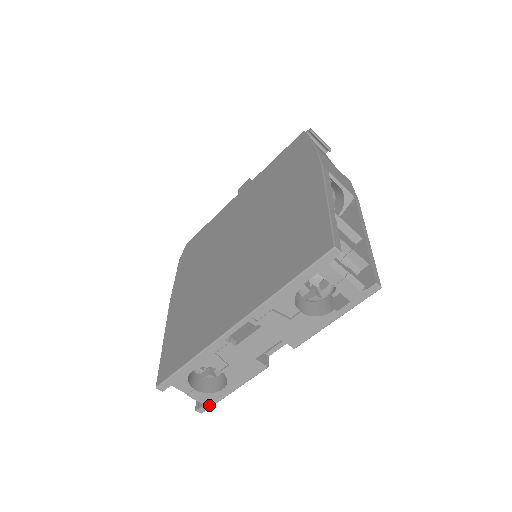
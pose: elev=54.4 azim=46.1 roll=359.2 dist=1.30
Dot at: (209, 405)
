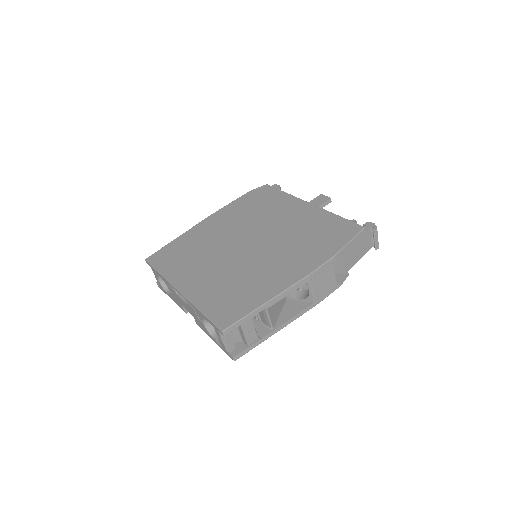
Dot at: (162, 289)
